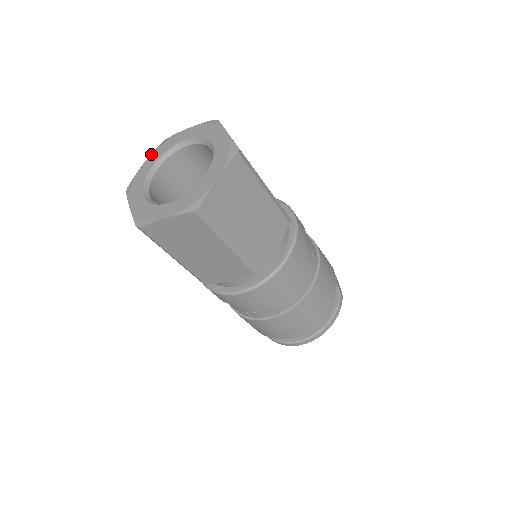
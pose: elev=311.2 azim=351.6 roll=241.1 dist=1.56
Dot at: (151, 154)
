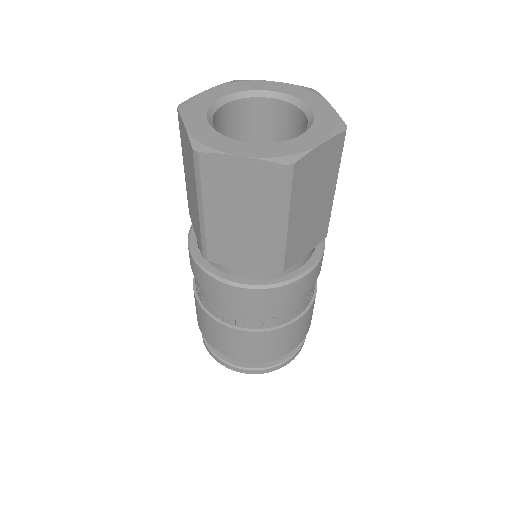
Dot at: (220, 85)
